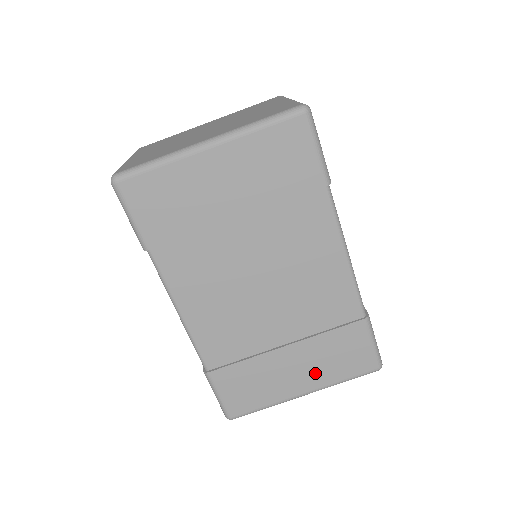
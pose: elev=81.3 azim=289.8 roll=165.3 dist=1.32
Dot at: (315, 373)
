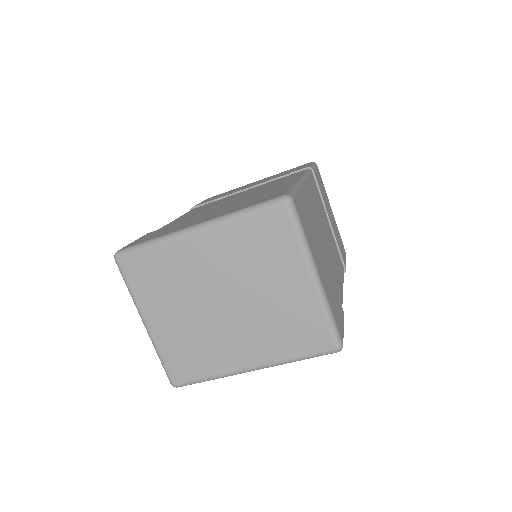
Dot at: occluded
